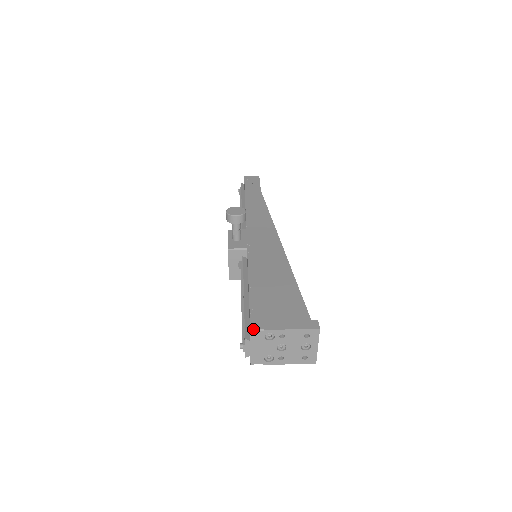
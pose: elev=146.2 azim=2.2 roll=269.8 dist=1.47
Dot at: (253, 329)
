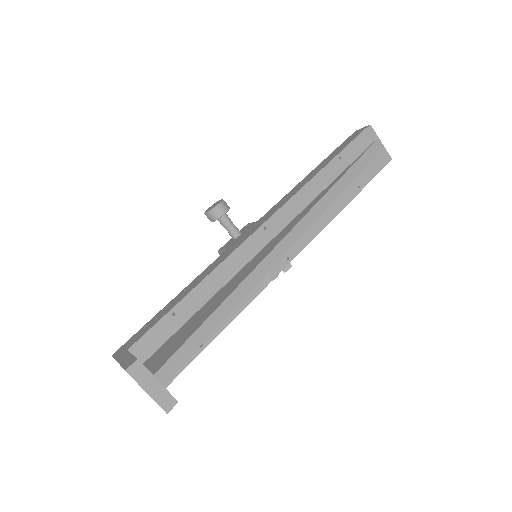
Dot at: (113, 355)
